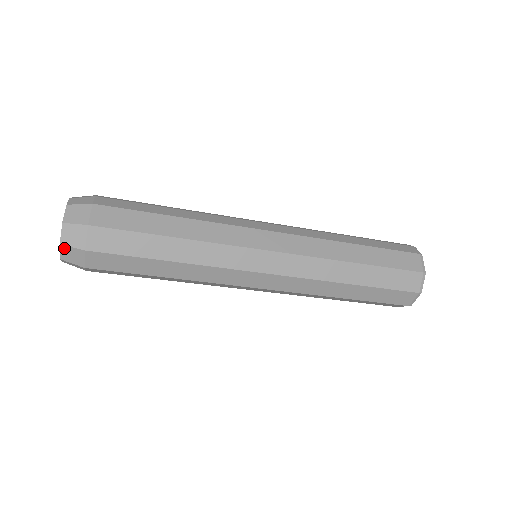
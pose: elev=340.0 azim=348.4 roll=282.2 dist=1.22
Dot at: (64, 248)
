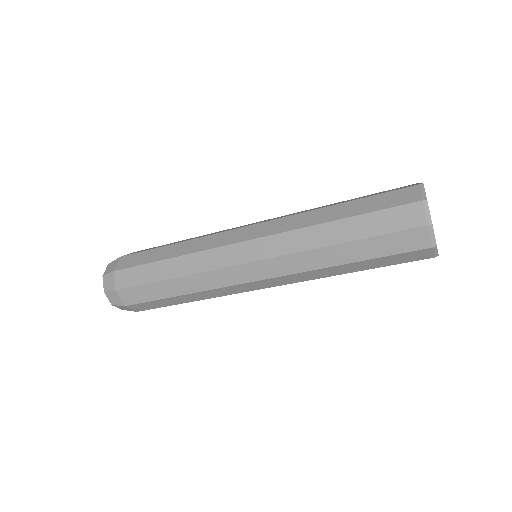
Dot at: (105, 279)
